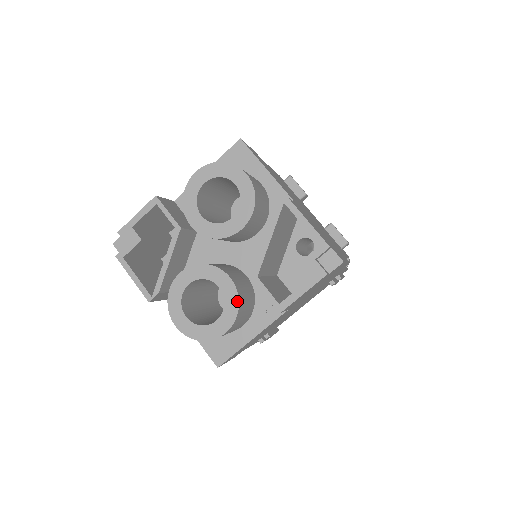
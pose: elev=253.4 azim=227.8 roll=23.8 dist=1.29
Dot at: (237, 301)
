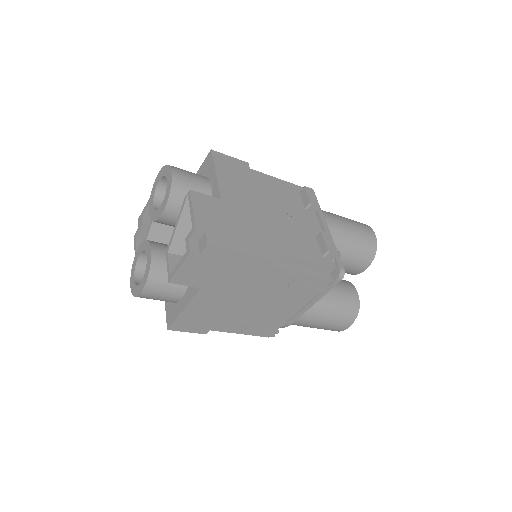
Dot at: (149, 268)
